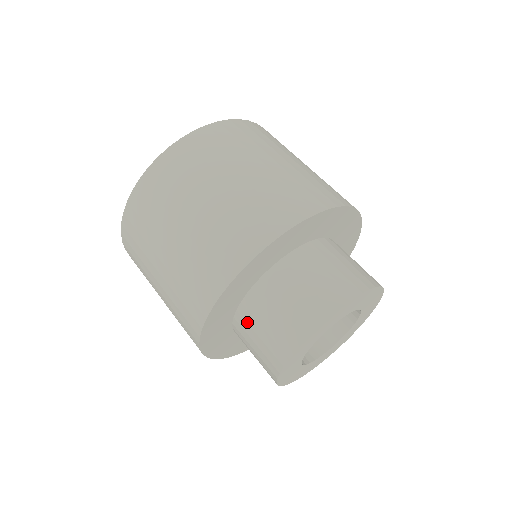
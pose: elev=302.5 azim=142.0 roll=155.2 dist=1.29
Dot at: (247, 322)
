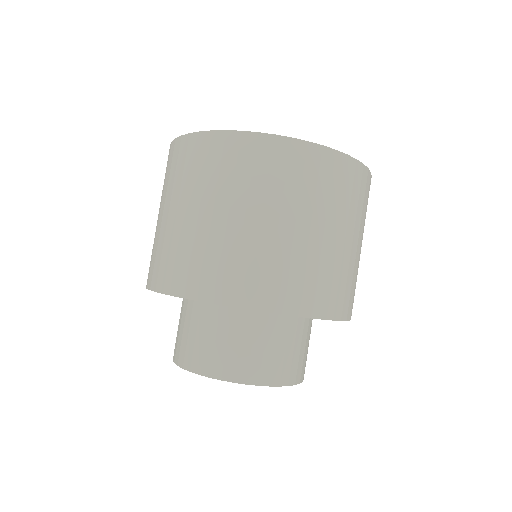
Dot at: (231, 322)
